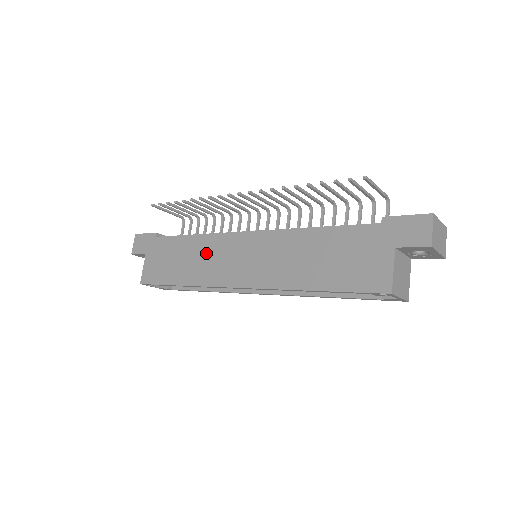
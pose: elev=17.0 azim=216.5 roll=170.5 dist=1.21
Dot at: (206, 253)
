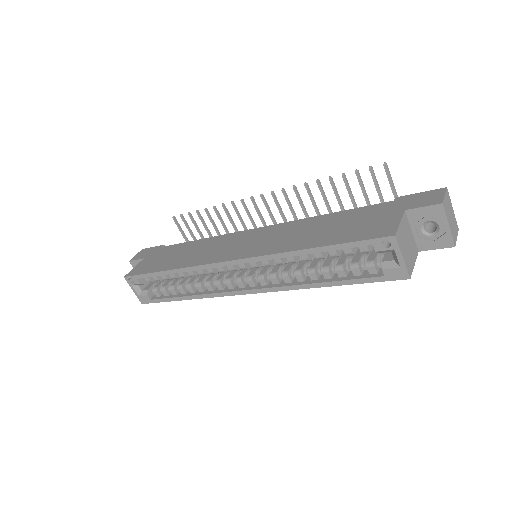
Dot at: (207, 247)
